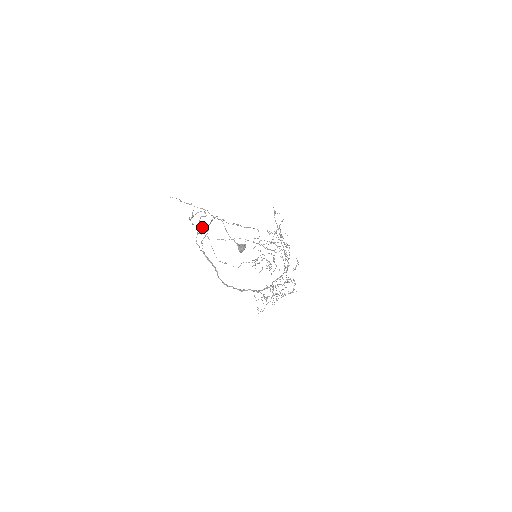
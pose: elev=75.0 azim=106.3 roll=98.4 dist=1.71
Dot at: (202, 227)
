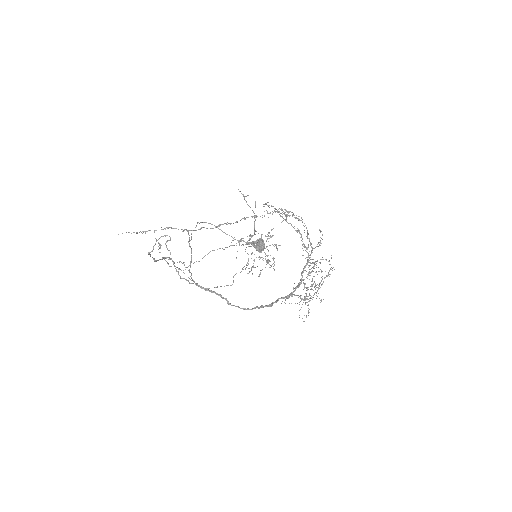
Dot at: occluded
